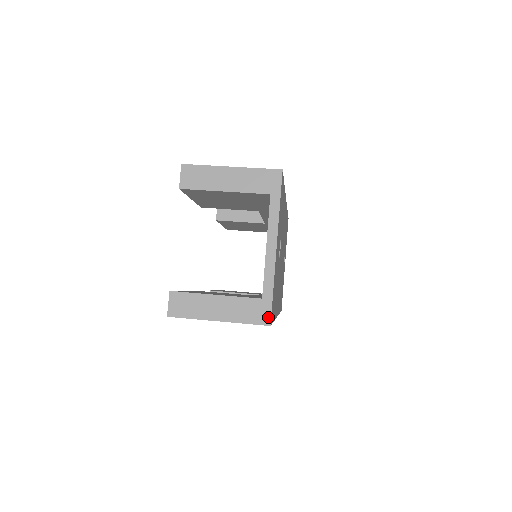
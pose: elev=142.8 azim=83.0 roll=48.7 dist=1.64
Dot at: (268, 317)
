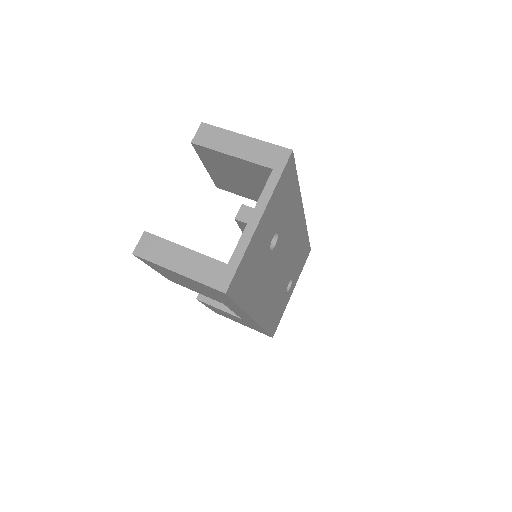
Dot at: (227, 284)
